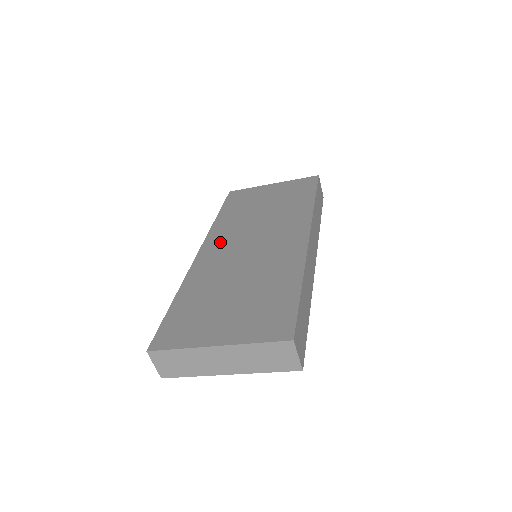
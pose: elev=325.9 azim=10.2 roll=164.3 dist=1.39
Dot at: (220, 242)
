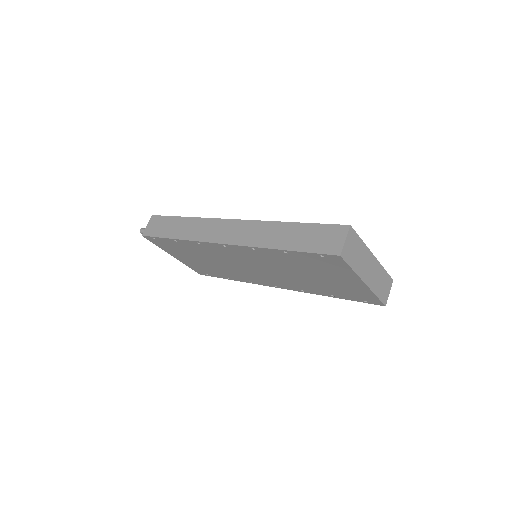
Dot at: occluded
